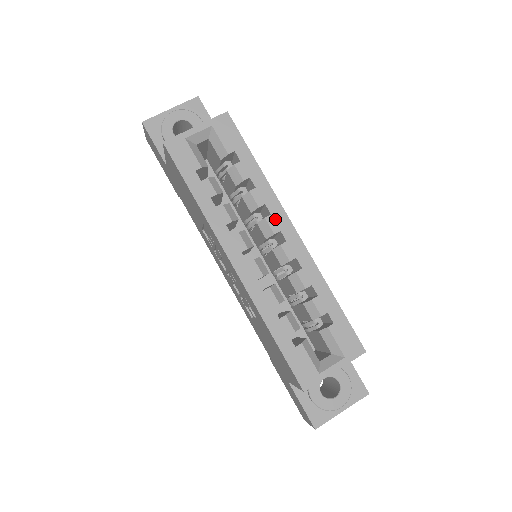
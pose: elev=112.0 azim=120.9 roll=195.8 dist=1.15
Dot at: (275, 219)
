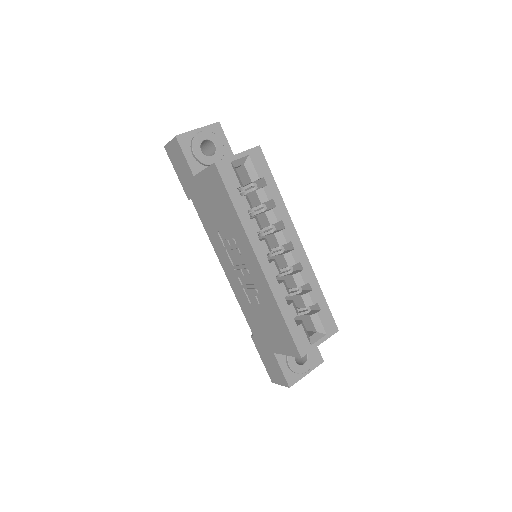
Dot at: (288, 232)
